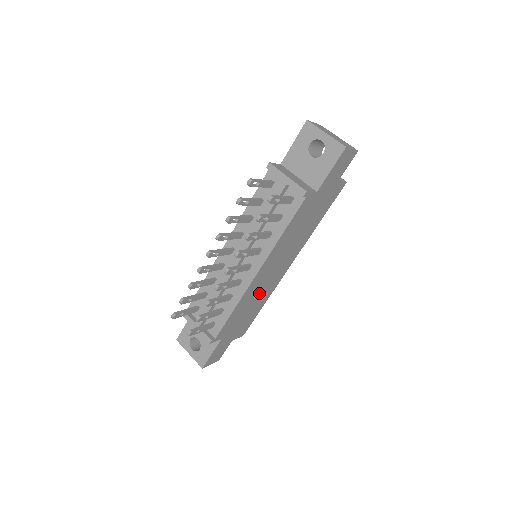
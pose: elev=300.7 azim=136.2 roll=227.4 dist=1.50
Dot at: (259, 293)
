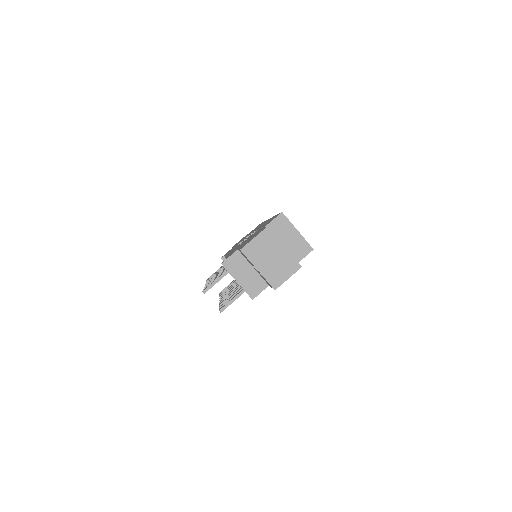
Dot at: occluded
